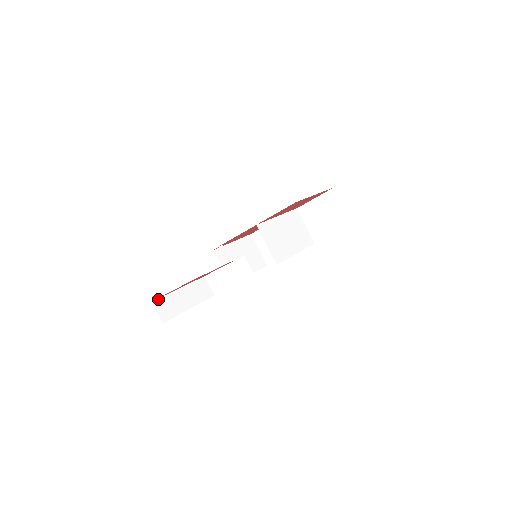
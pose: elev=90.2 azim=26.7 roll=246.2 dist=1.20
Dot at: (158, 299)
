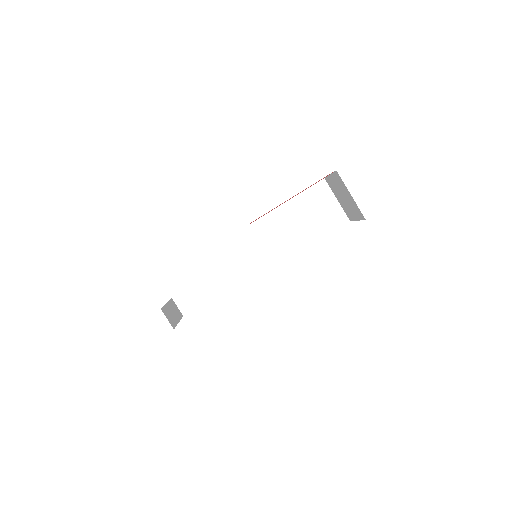
Dot at: (178, 294)
